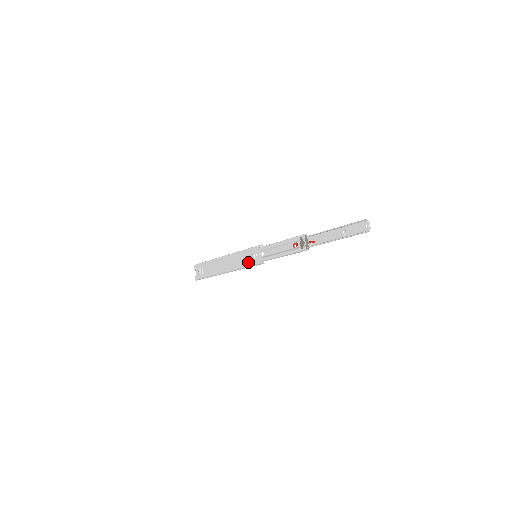
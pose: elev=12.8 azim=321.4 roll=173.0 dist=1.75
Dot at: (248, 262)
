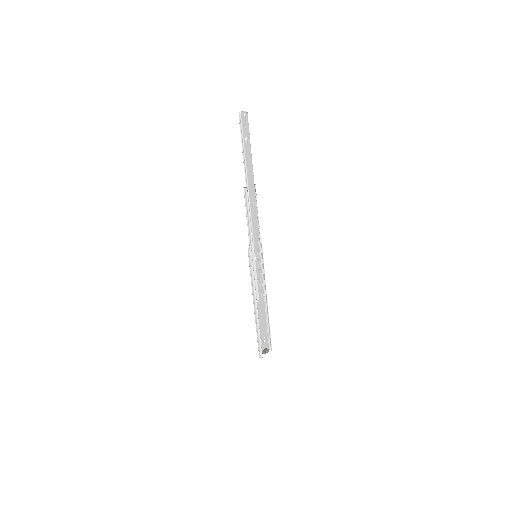
Dot at: occluded
